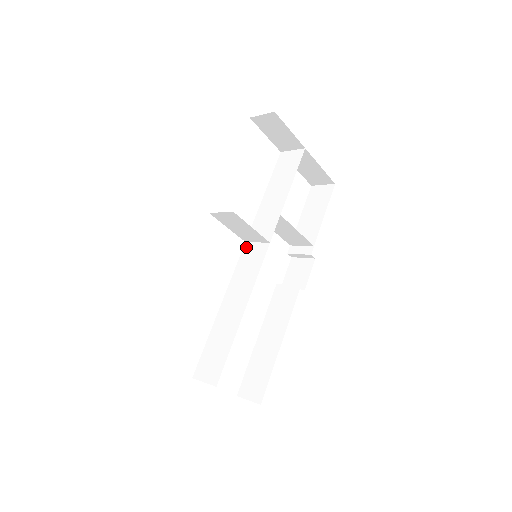
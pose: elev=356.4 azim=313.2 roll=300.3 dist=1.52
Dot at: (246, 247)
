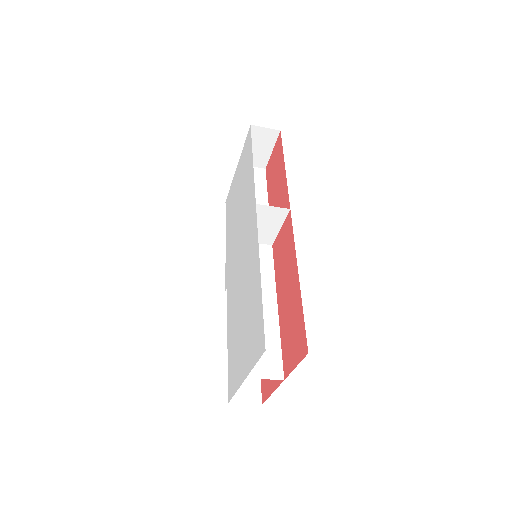
Dot at: occluded
